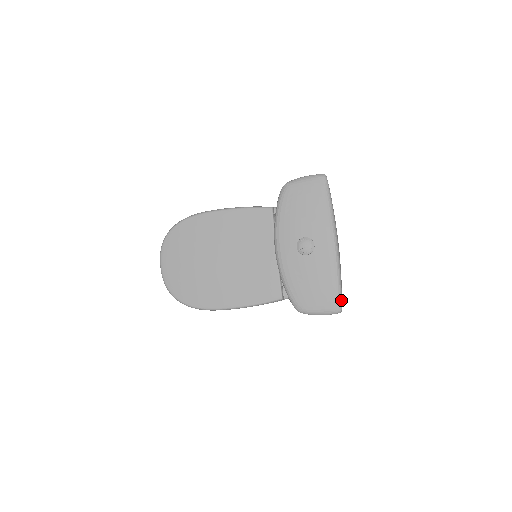
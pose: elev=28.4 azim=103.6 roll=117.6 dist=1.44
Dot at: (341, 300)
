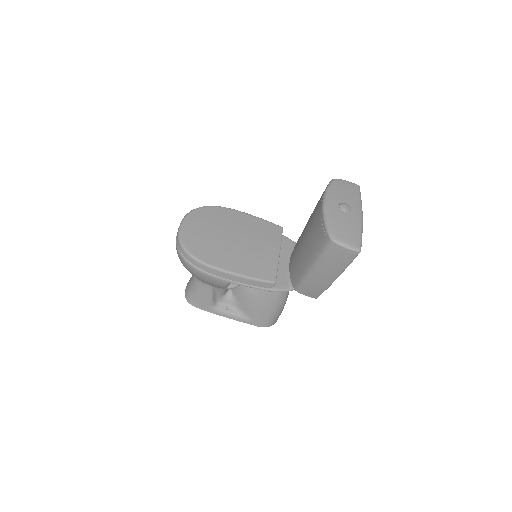
Dot at: (361, 245)
